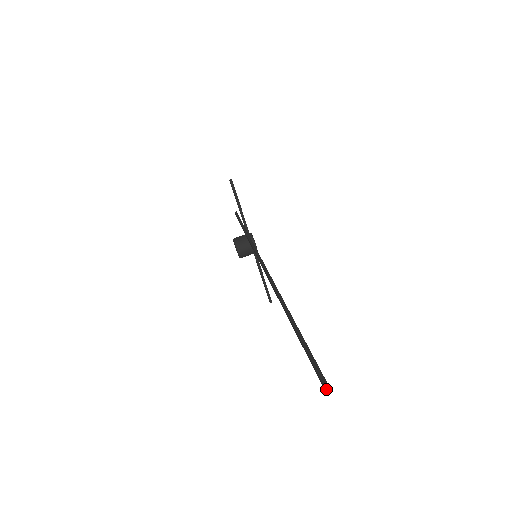
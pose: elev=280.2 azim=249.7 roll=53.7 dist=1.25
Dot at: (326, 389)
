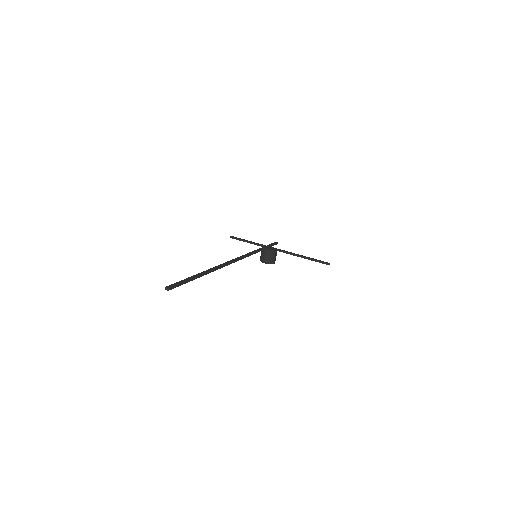
Dot at: (168, 290)
